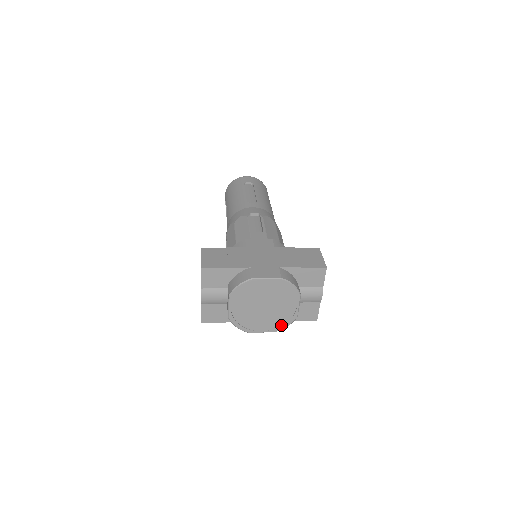
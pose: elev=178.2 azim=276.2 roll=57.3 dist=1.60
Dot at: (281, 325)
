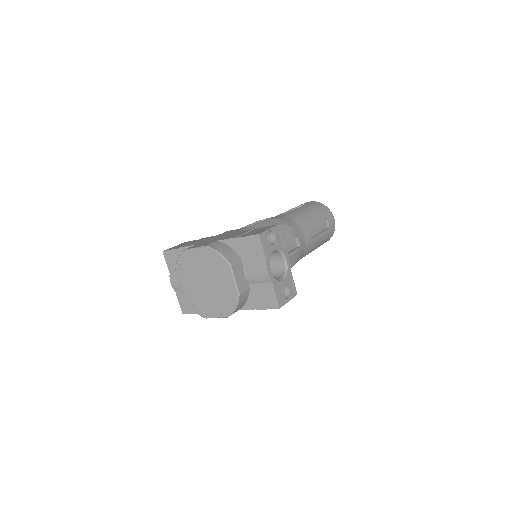
Dot at: (229, 307)
